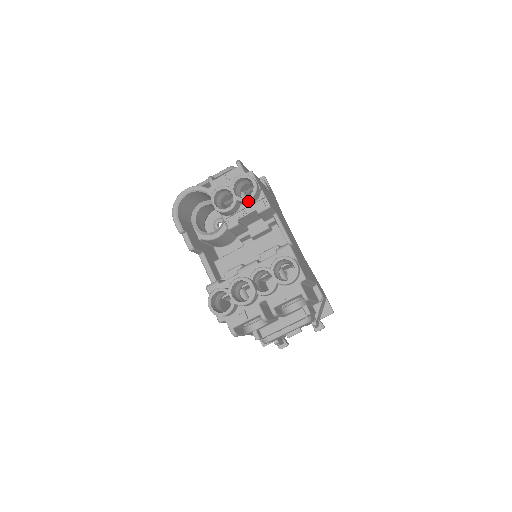
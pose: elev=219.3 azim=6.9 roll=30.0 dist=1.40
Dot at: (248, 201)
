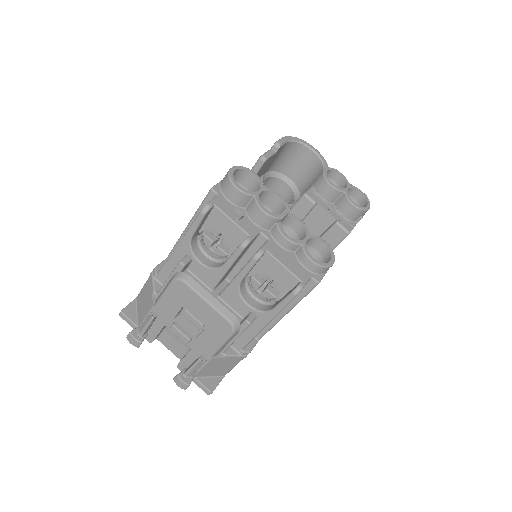
Dot at: (348, 205)
